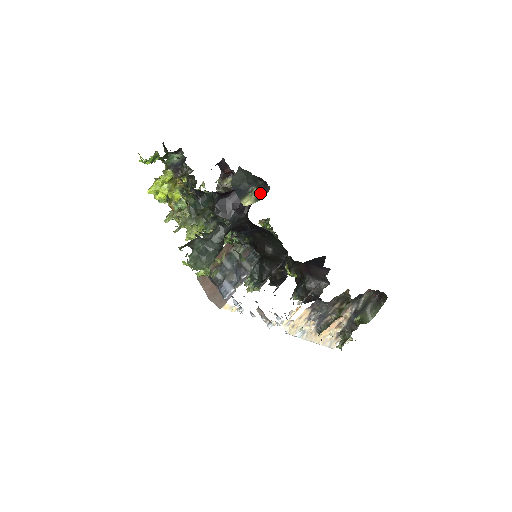
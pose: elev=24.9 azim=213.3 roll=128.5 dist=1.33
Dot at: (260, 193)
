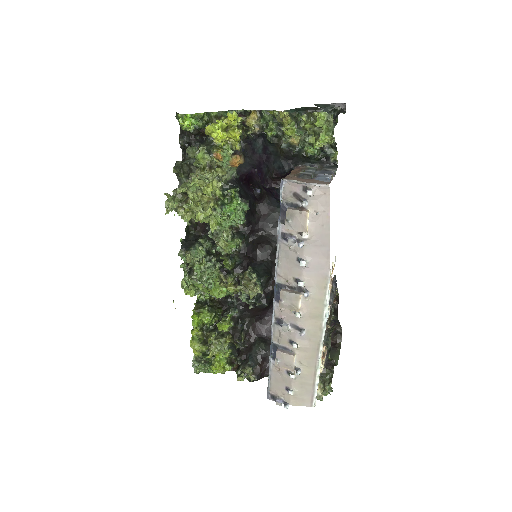
Dot at: occluded
